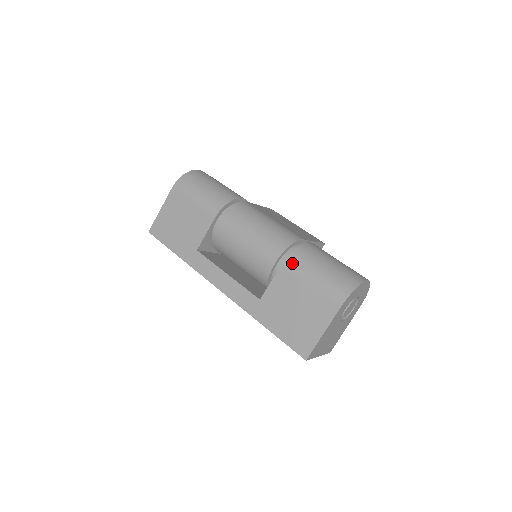
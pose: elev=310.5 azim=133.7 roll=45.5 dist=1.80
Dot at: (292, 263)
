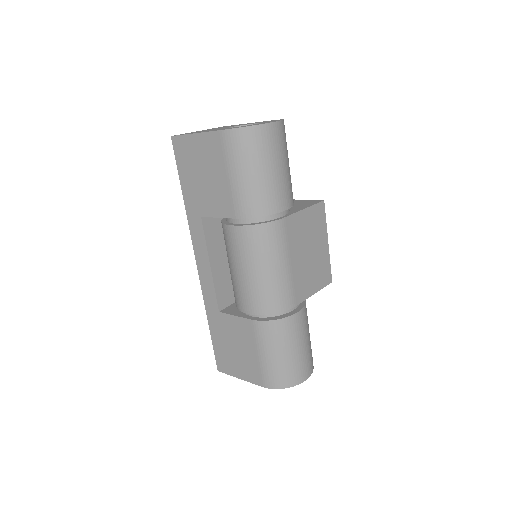
Dot at: (260, 329)
